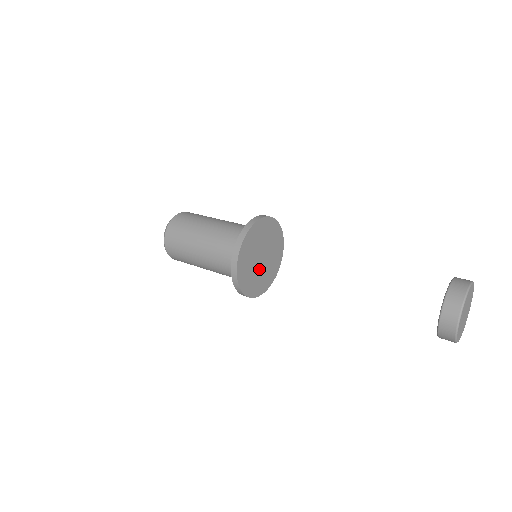
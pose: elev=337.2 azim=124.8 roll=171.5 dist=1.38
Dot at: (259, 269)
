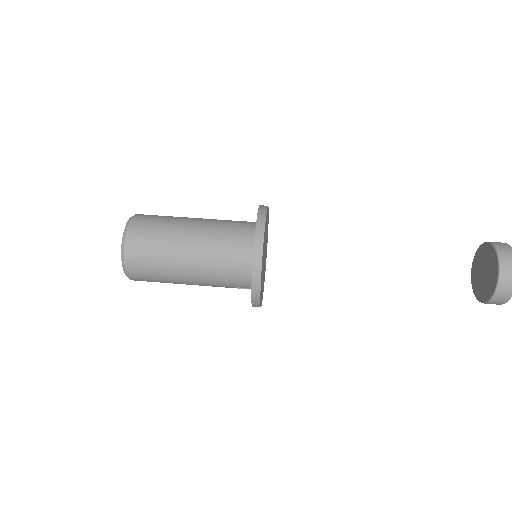
Dot at: (263, 269)
